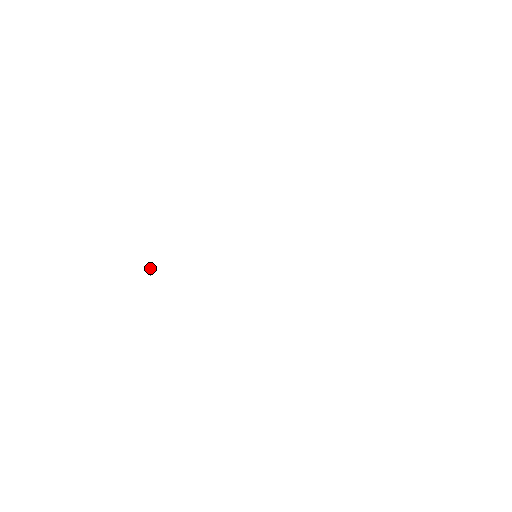
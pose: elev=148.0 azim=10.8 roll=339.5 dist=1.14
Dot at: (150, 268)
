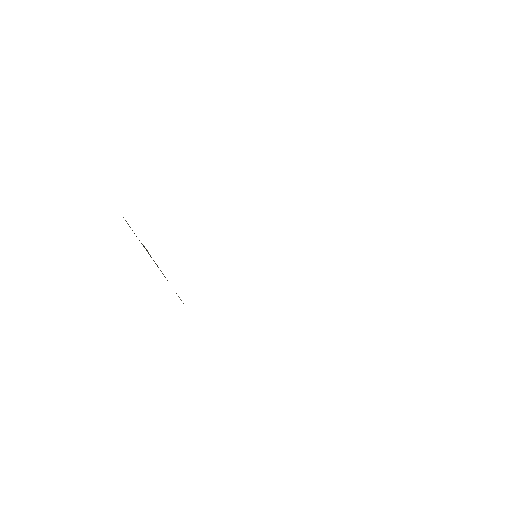
Dot at: occluded
